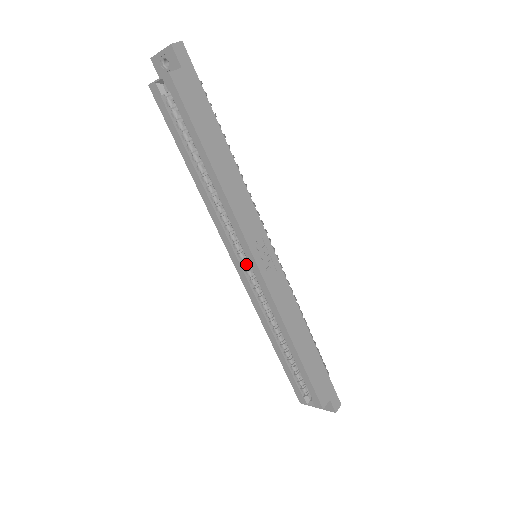
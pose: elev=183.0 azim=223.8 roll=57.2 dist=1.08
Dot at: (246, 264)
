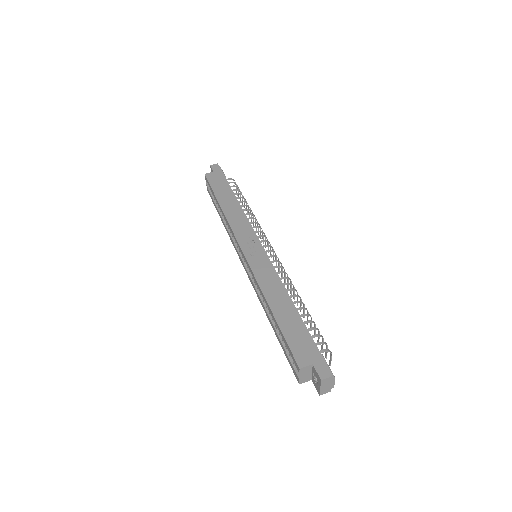
Dot at: occluded
